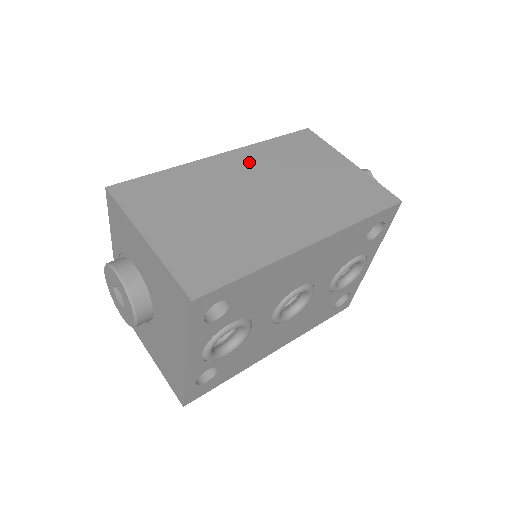
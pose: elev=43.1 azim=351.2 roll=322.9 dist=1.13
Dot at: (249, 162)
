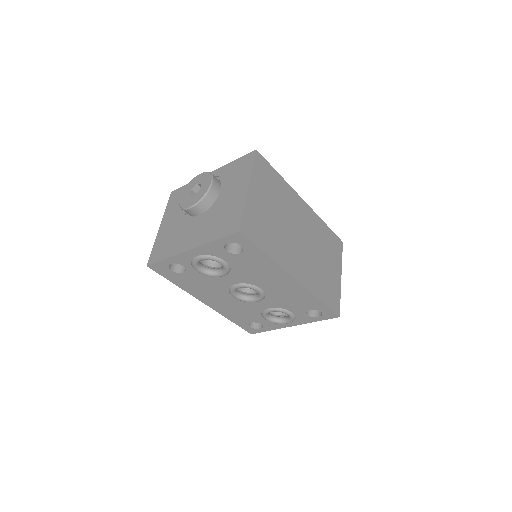
Dot at: (309, 219)
